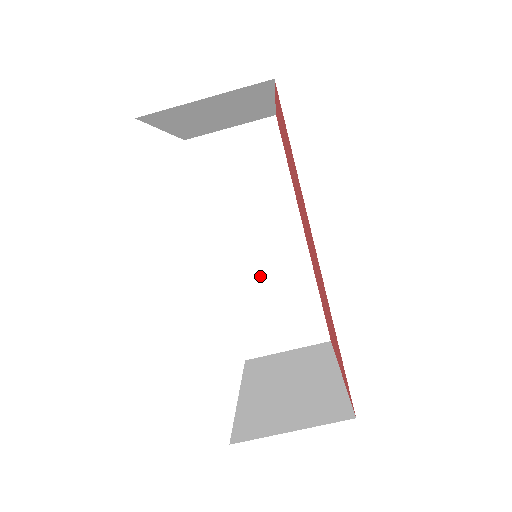
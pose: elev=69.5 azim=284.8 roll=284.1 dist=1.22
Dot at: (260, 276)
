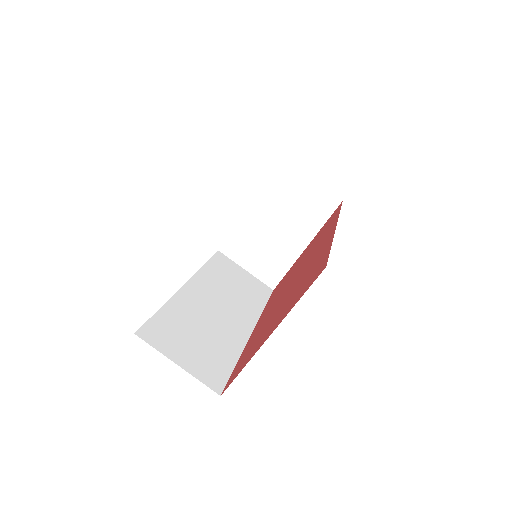
Dot at: (203, 316)
